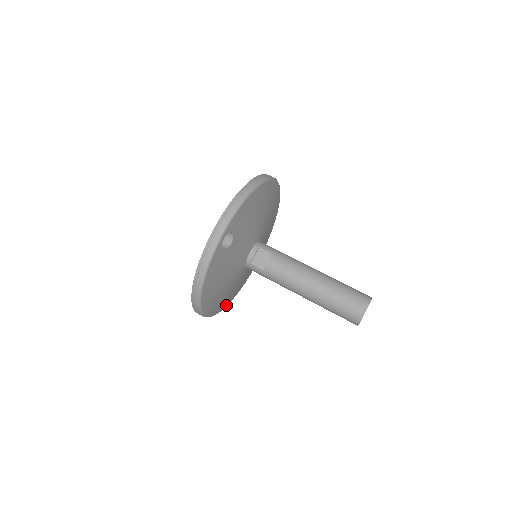
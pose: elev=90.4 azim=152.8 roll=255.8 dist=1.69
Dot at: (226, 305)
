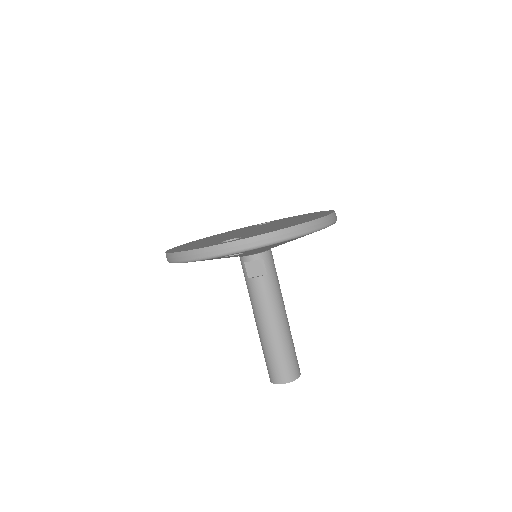
Dot at: occluded
